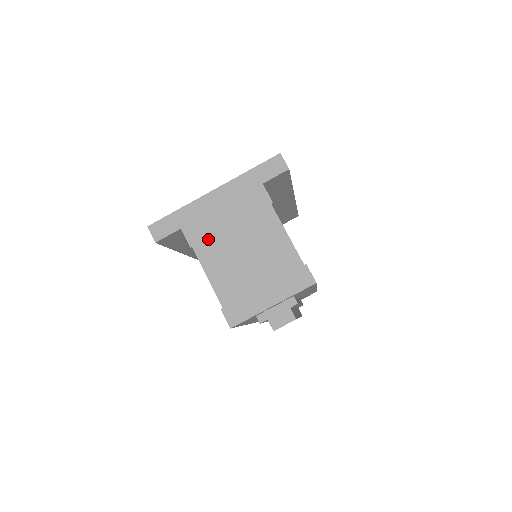
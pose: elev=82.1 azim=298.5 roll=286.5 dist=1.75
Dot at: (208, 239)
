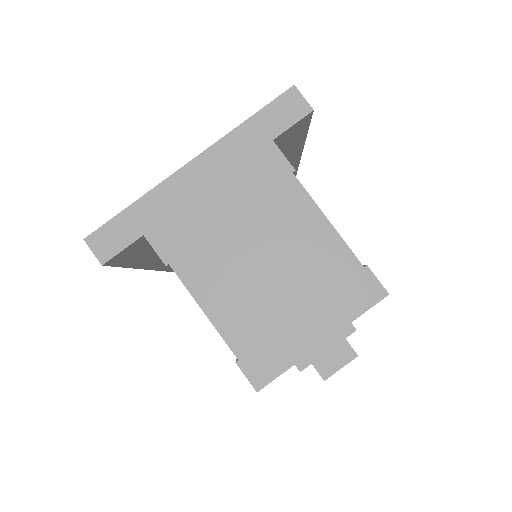
Dot at: (194, 246)
